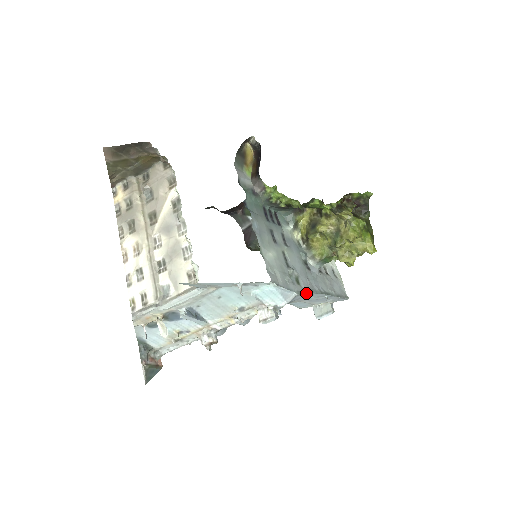
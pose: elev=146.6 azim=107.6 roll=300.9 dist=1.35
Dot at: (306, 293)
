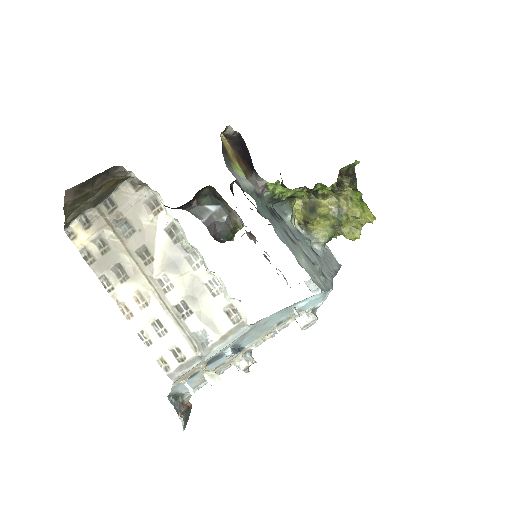
Dot at: occluded
